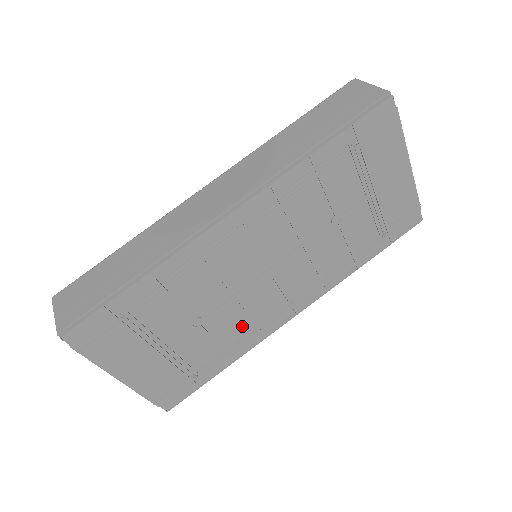
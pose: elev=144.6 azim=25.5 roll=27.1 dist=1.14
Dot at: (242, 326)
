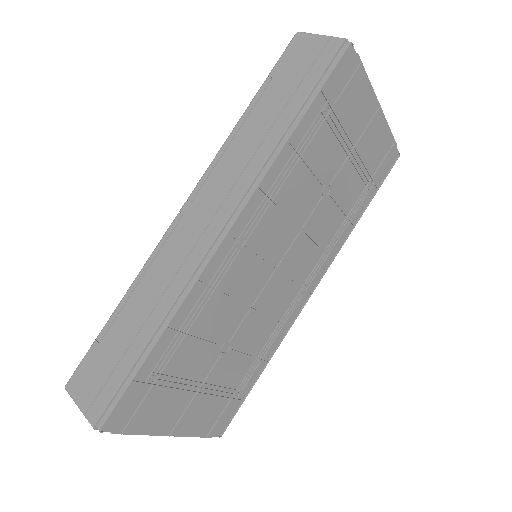
Dot at: (266, 329)
